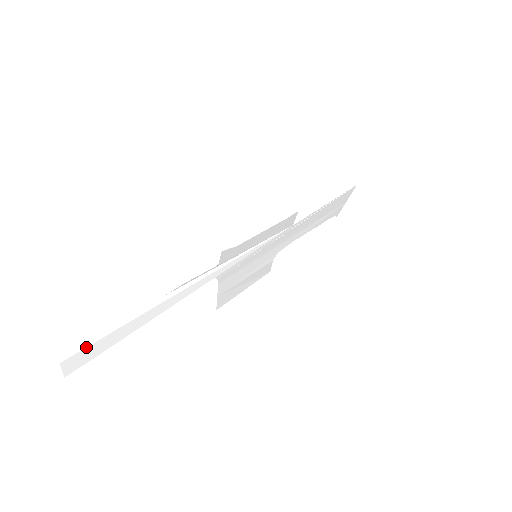
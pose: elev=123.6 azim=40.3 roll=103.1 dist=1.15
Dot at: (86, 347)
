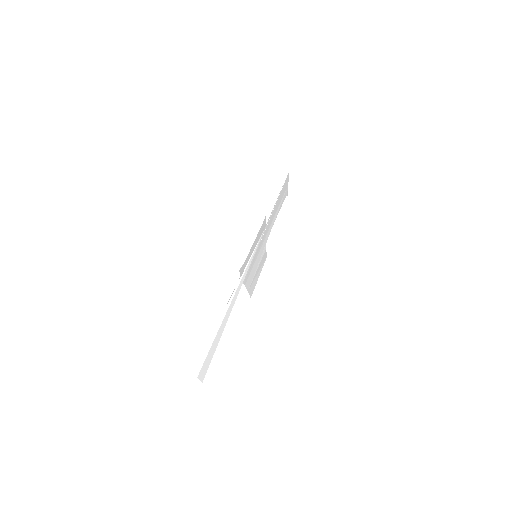
Dot at: (204, 362)
